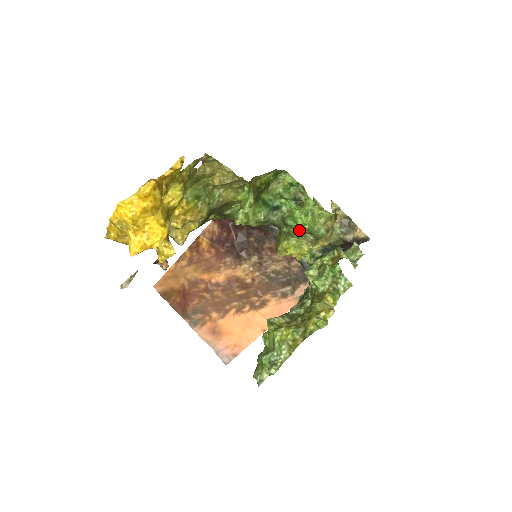
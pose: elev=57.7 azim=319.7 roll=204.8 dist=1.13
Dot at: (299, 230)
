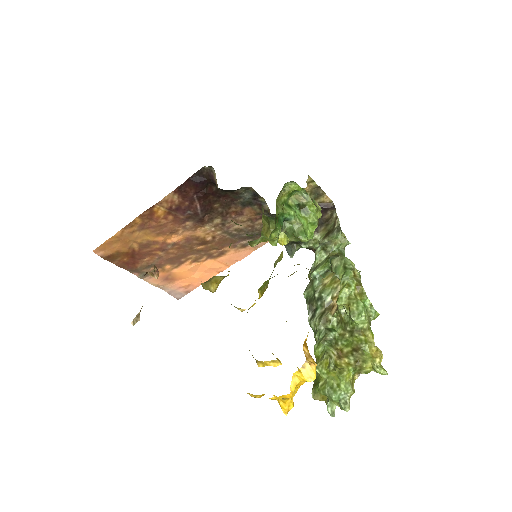
Dot at: occluded
